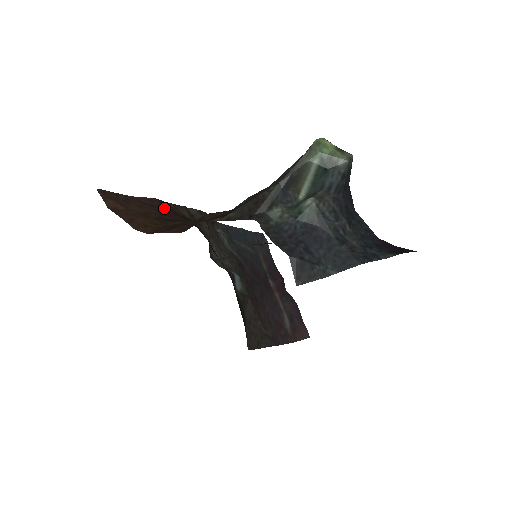
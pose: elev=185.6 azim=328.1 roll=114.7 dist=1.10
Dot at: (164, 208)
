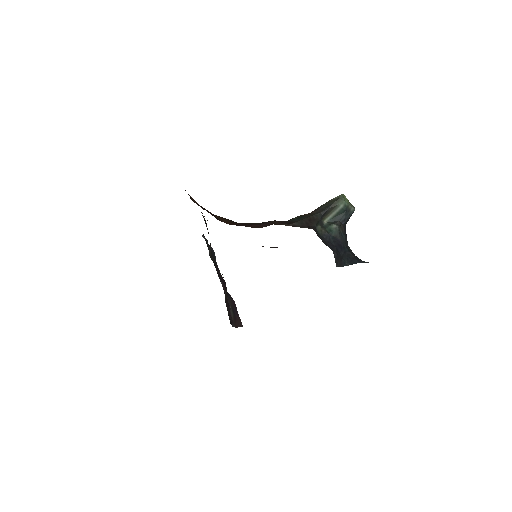
Dot at: occluded
